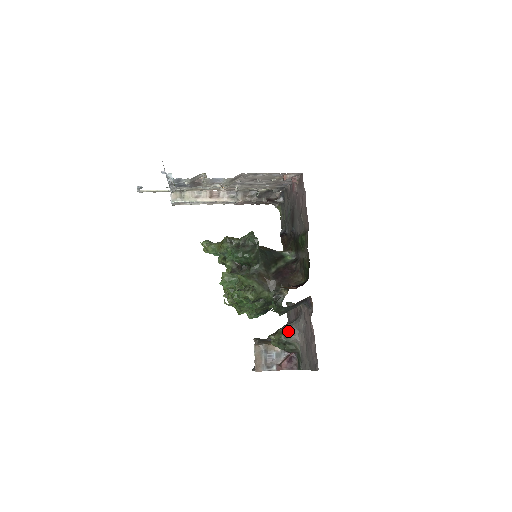
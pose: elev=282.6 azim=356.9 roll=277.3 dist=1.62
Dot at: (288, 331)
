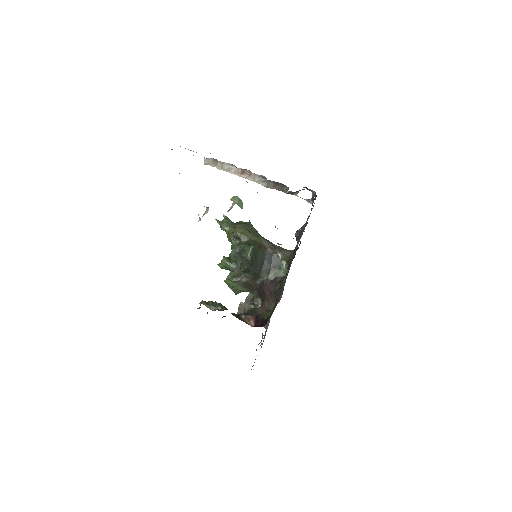
Dot at: occluded
